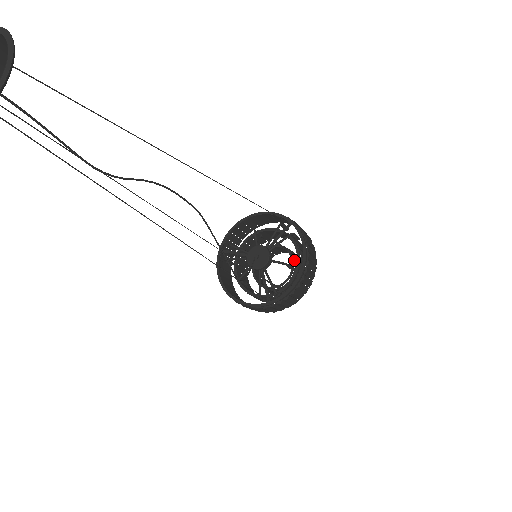
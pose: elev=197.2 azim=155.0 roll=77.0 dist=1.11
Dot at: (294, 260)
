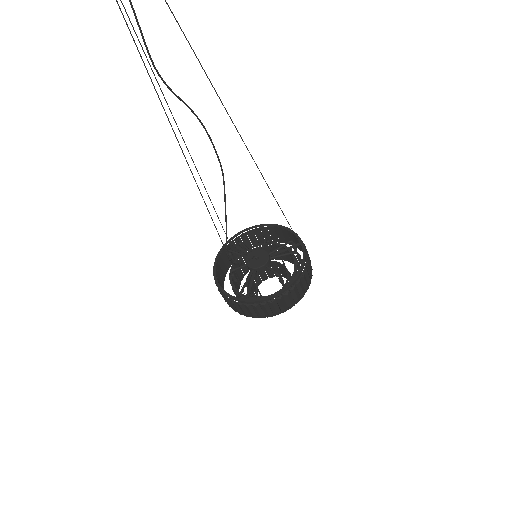
Dot at: occluded
